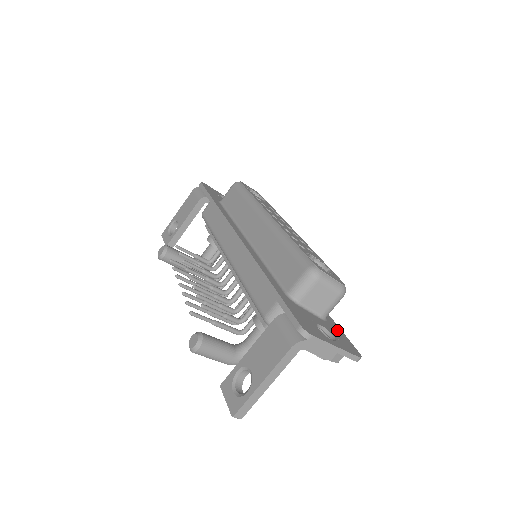
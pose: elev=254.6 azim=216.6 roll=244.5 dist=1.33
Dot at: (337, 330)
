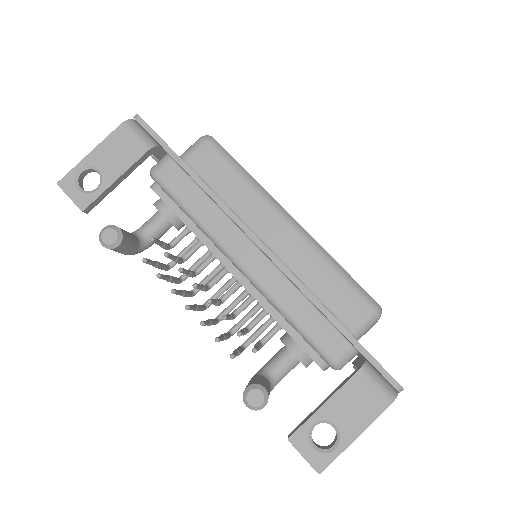
Dot at: occluded
